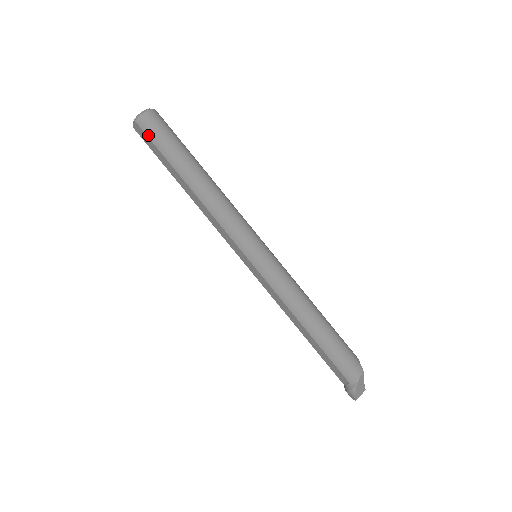
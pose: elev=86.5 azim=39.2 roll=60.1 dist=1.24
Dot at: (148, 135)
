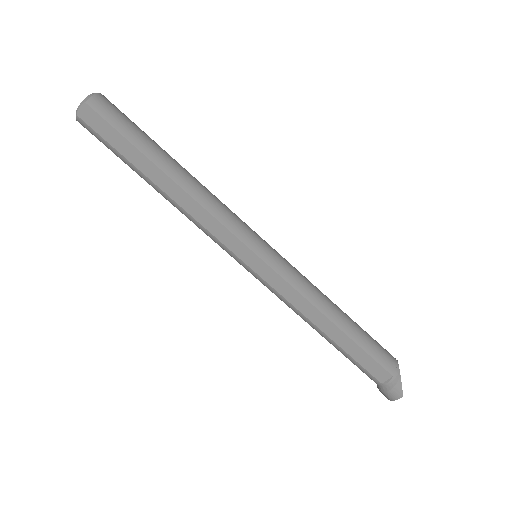
Dot at: (106, 118)
